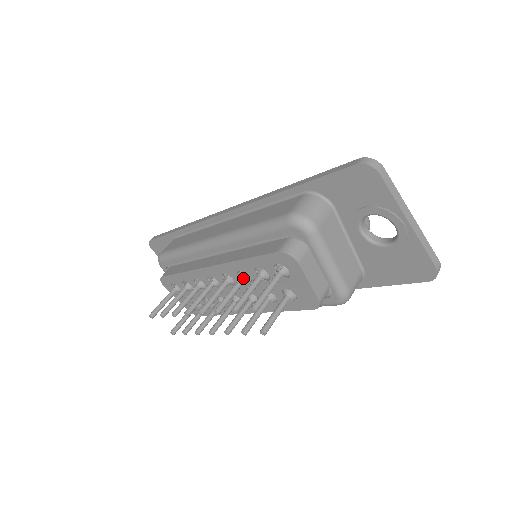
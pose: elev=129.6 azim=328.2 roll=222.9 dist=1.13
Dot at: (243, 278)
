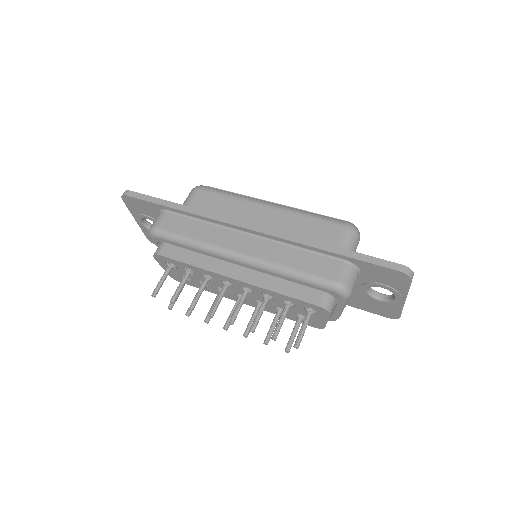
Dot at: (268, 299)
